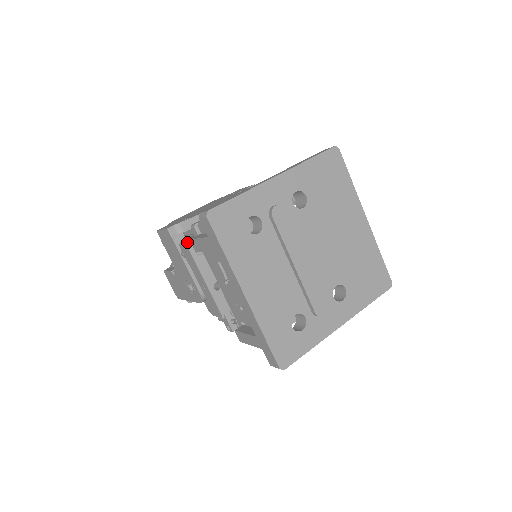
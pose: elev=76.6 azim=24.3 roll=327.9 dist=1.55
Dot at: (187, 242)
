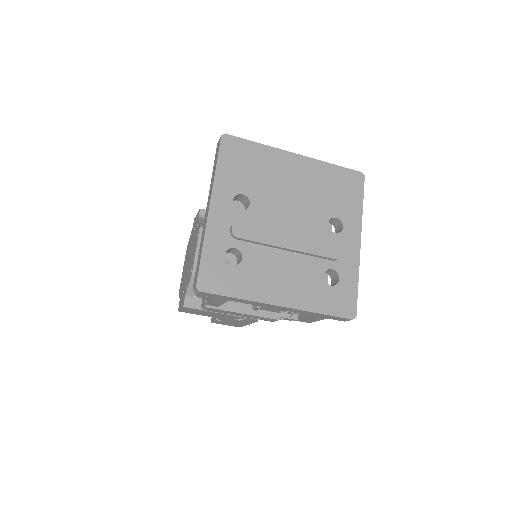
Dot at: (205, 305)
